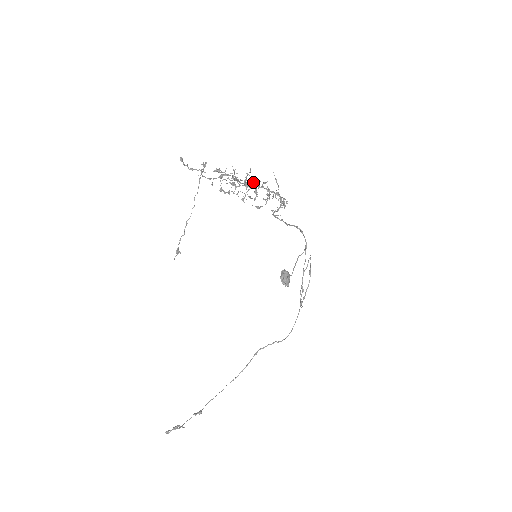
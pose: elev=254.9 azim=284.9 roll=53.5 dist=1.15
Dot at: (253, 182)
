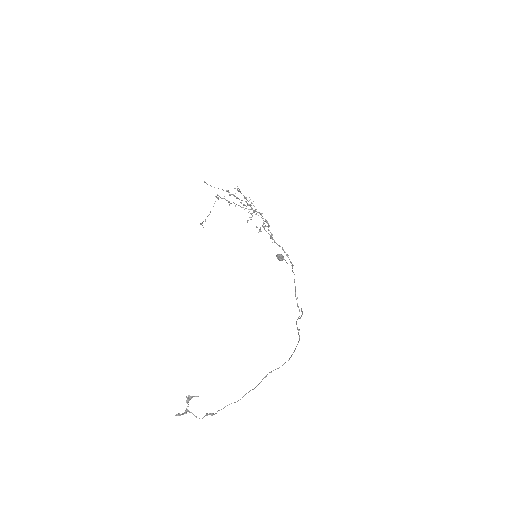
Dot at: occluded
